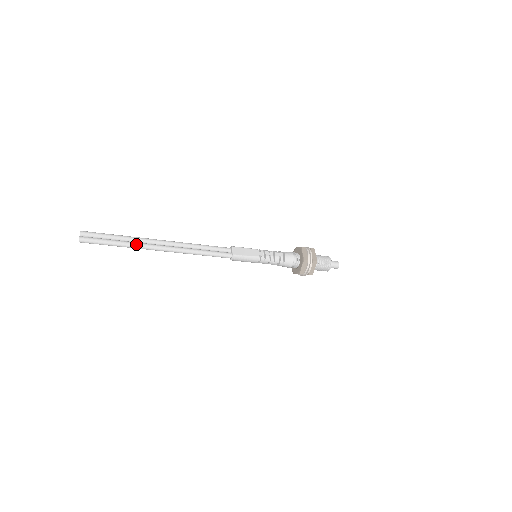
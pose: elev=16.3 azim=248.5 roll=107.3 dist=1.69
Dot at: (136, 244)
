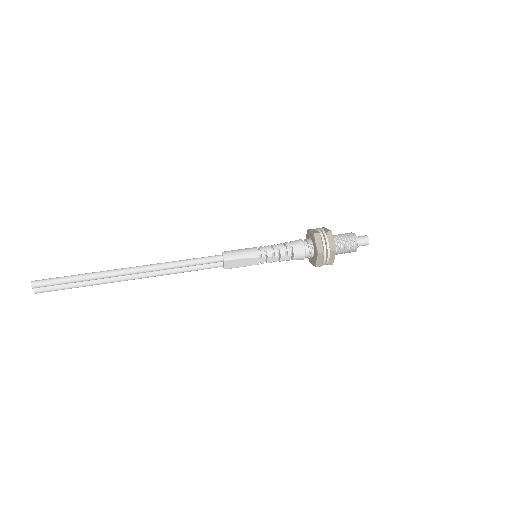
Dot at: (103, 283)
